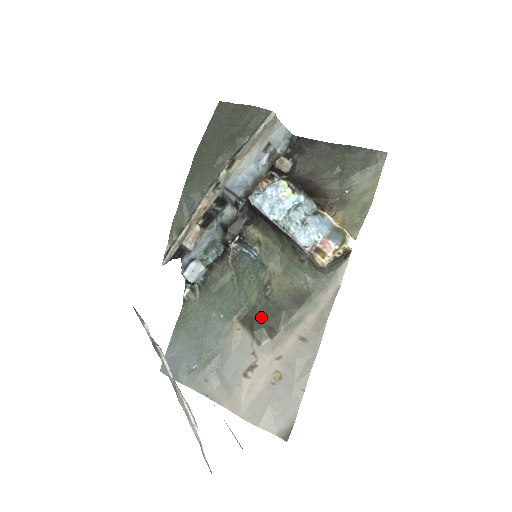
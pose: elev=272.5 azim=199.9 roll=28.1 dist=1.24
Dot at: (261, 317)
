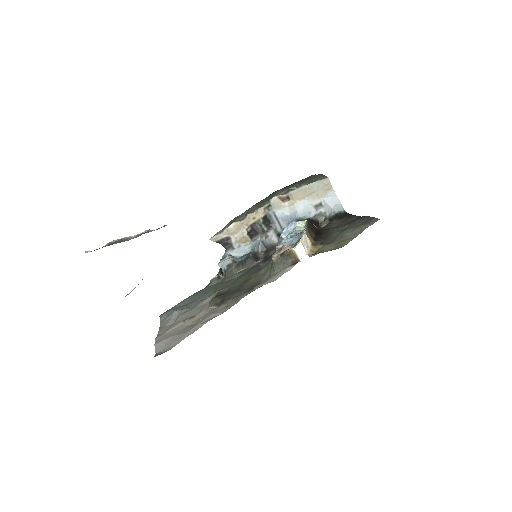
Dot at: (227, 294)
